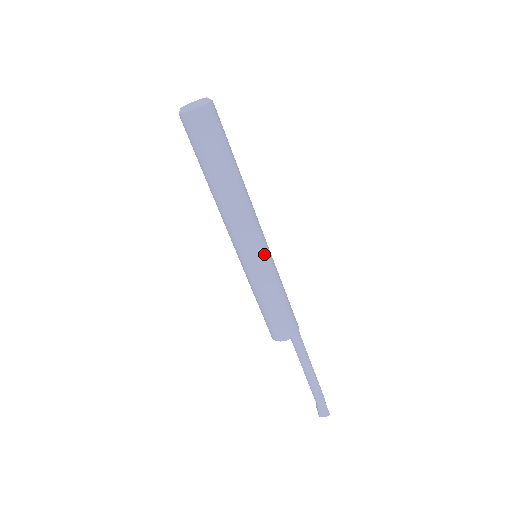
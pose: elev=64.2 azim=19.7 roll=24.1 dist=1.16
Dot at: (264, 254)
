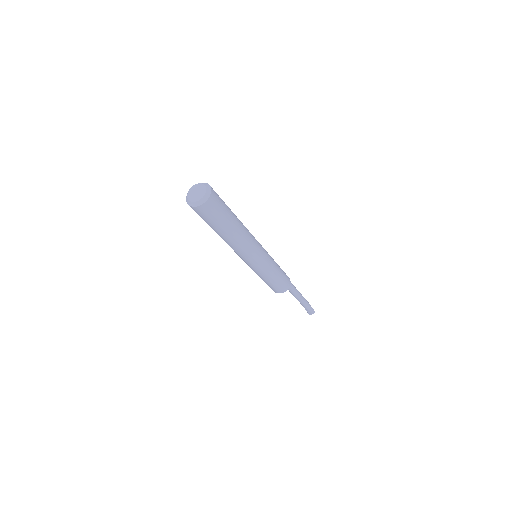
Dot at: (263, 257)
